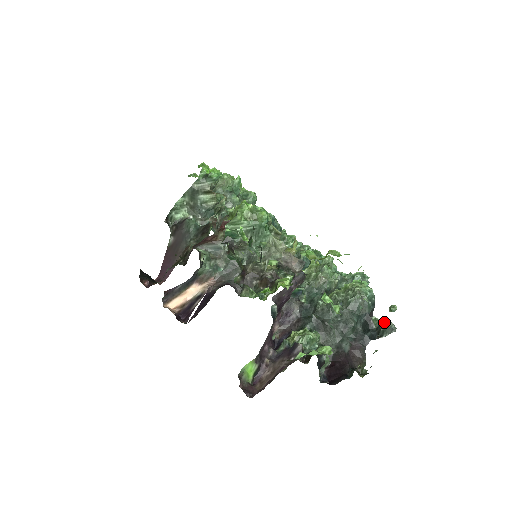
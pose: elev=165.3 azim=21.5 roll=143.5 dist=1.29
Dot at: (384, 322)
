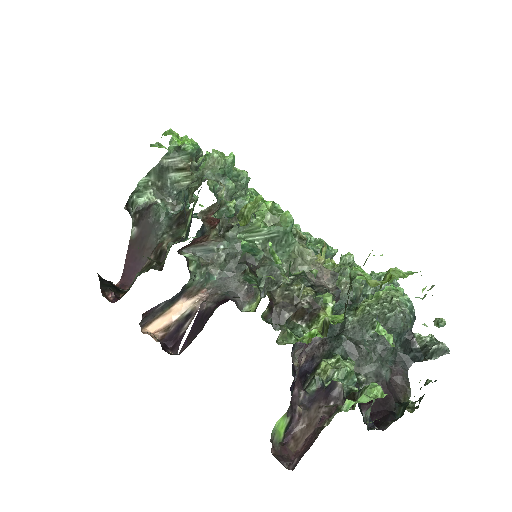
Dot at: (431, 341)
